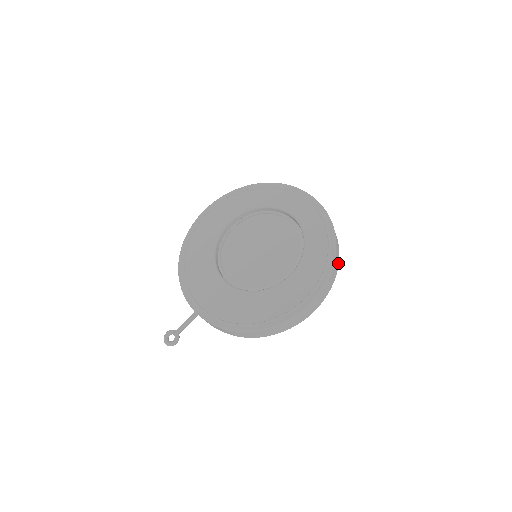
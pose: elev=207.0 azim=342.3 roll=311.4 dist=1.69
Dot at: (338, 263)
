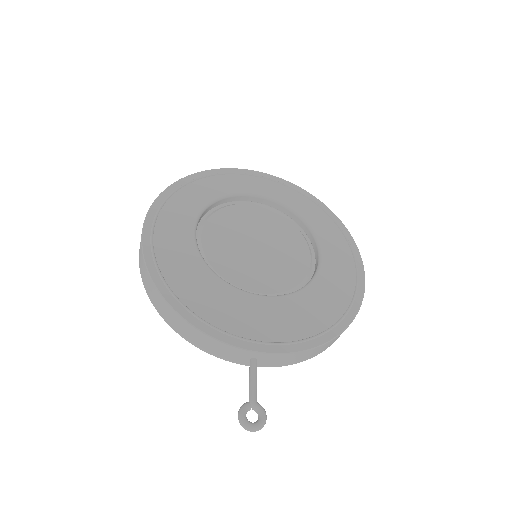
Dot at: occluded
